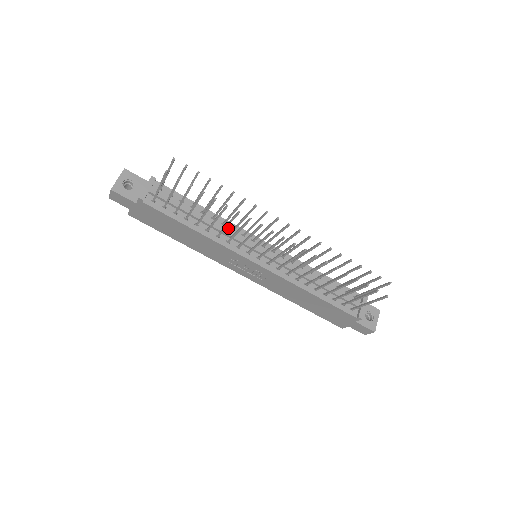
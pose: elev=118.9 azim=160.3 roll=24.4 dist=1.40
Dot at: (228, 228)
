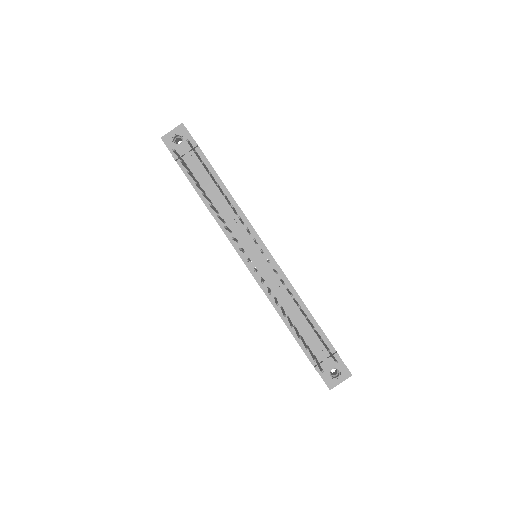
Dot at: occluded
